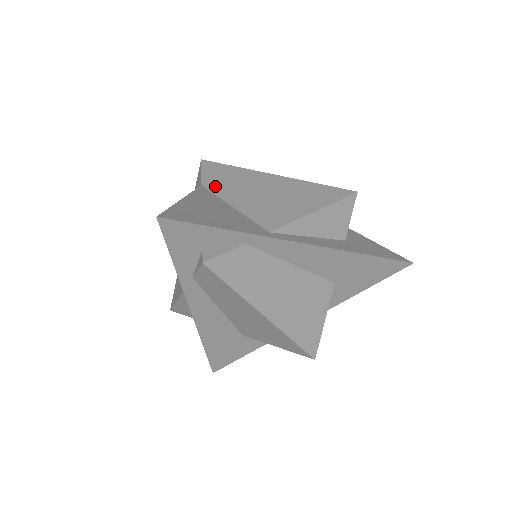
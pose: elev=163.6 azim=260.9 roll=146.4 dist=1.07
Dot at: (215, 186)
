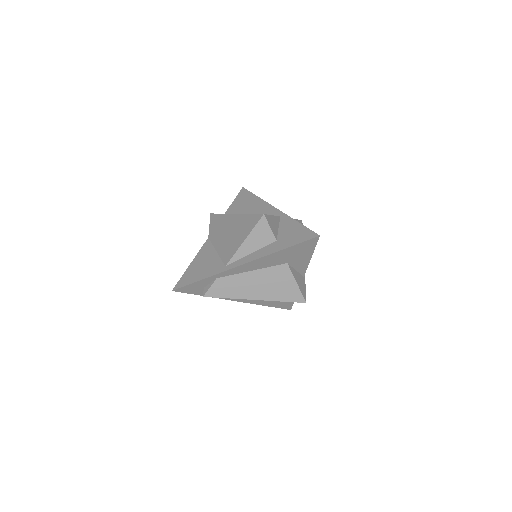
Dot at: (212, 236)
